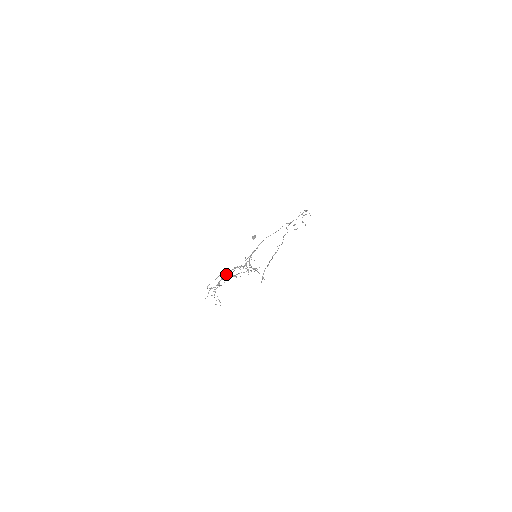
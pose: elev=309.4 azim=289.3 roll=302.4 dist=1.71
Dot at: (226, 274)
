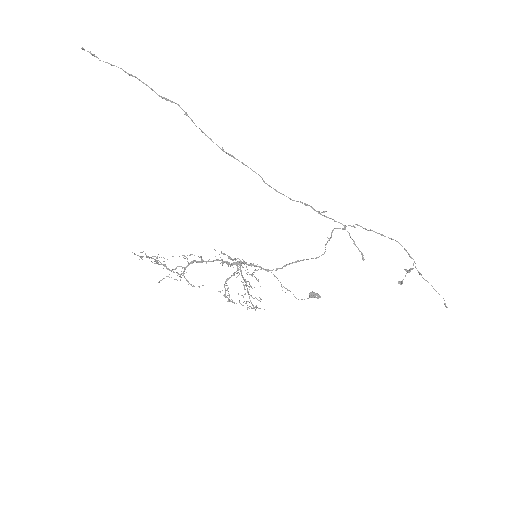
Dot at: (201, 261)
